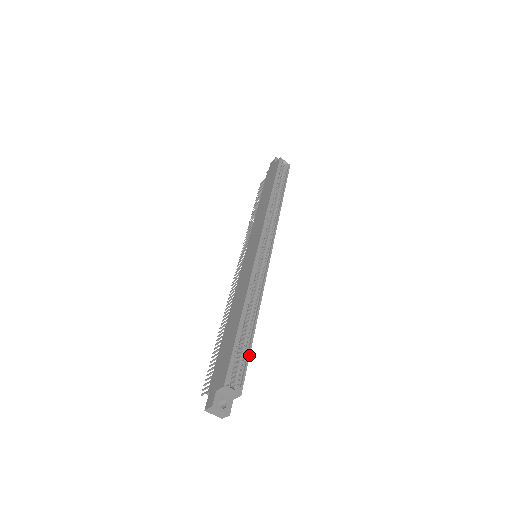
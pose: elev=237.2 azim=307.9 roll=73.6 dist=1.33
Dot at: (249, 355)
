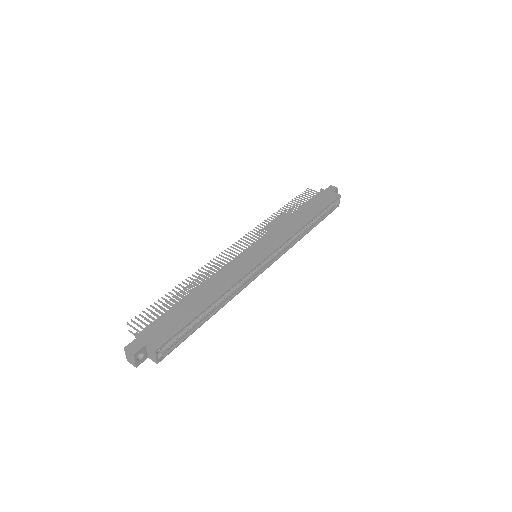
Dot at: occluded
